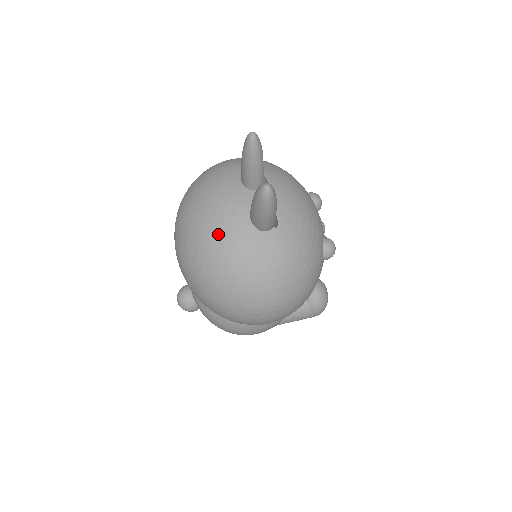
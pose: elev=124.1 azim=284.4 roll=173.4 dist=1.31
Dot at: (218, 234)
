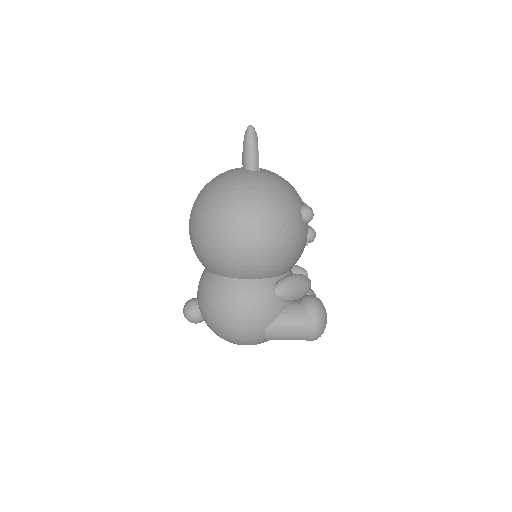
Dot at: (218, 177)
